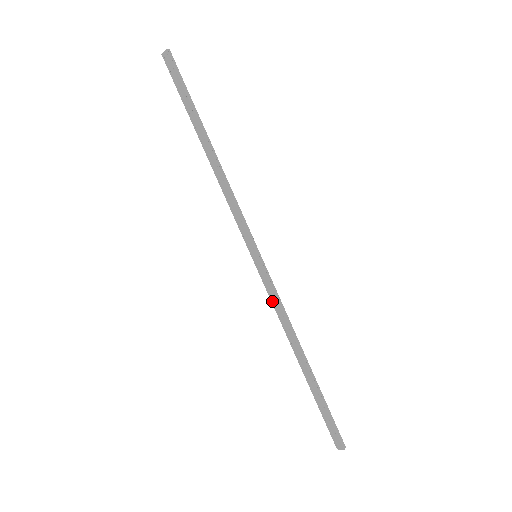
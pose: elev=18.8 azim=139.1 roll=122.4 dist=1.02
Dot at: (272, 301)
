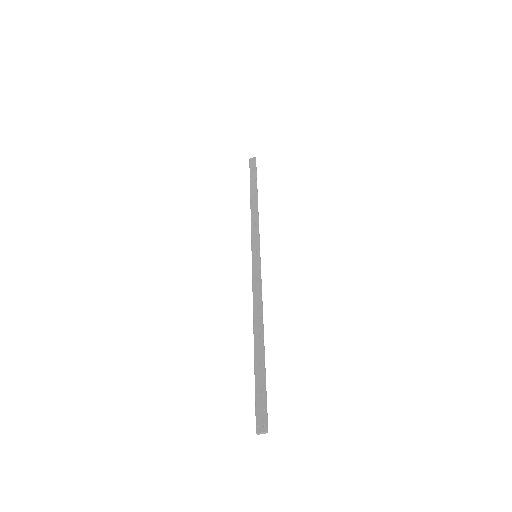
Dot at: (254, 285)
